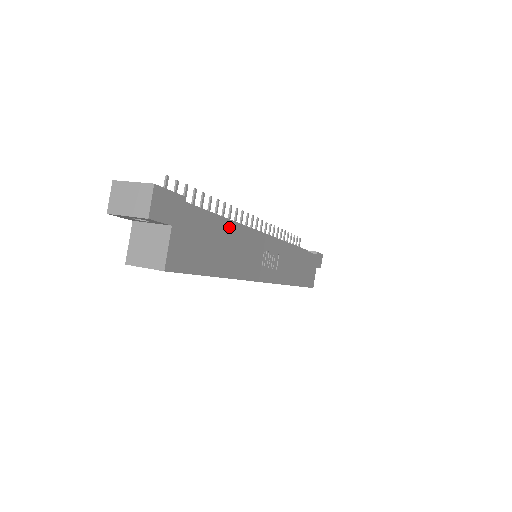
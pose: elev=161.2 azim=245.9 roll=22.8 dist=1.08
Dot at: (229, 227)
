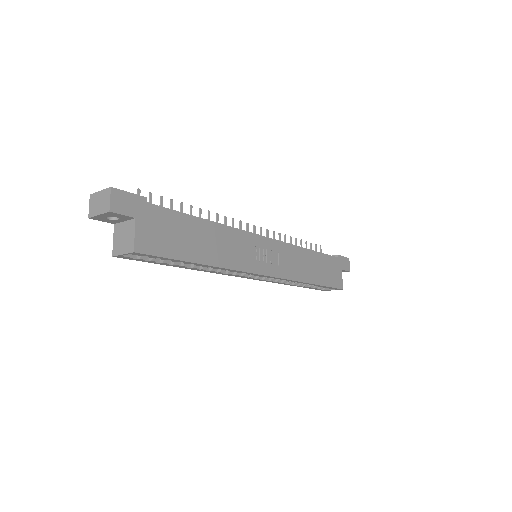
Dot at: (203, 224)
